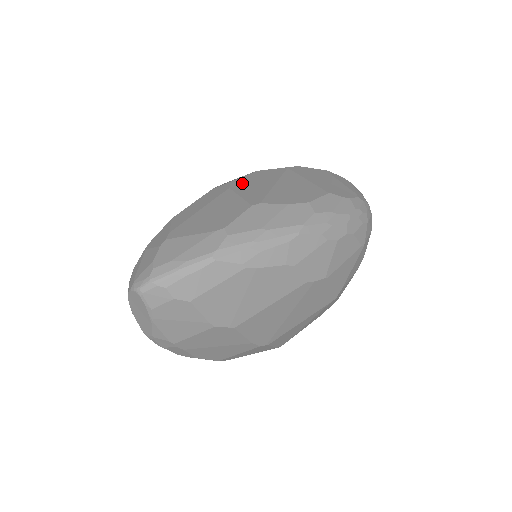
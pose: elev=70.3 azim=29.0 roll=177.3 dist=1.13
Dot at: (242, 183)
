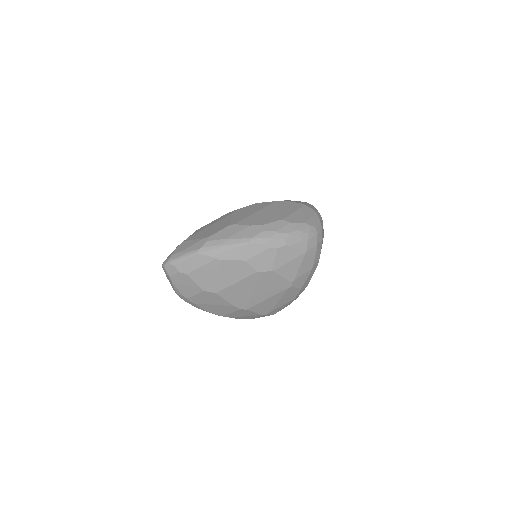
Dot at: (241, 211)
